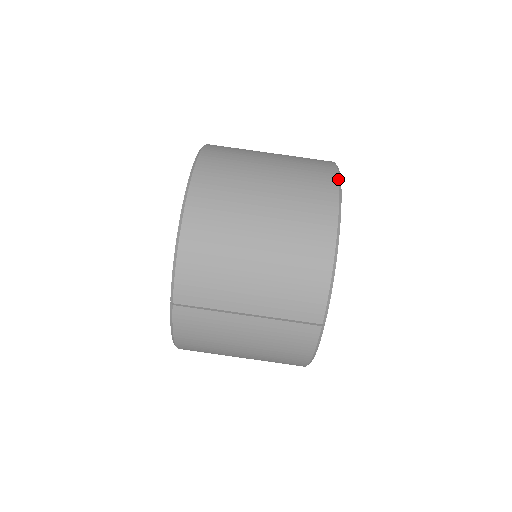
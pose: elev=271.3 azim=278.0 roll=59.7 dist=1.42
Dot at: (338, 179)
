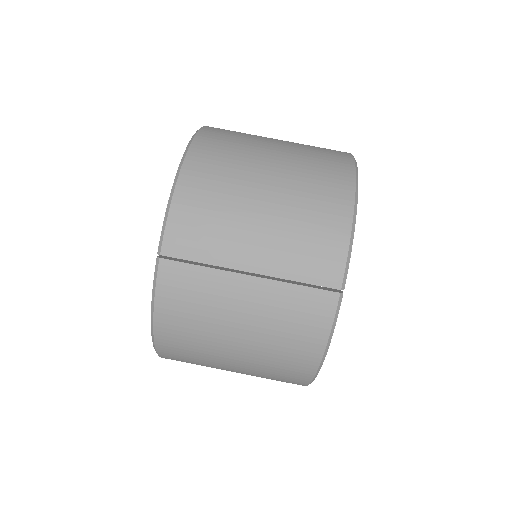
Dot at: (351, 154)
